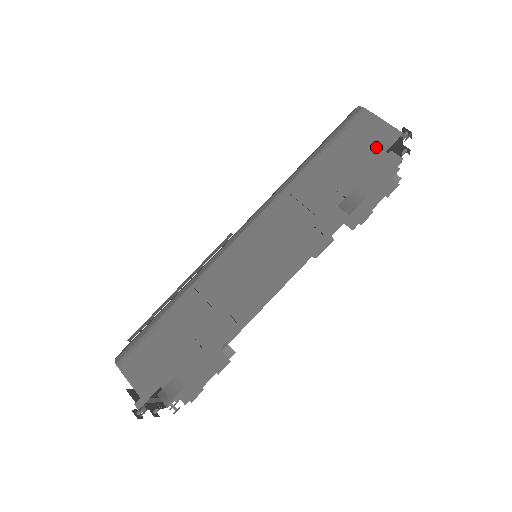
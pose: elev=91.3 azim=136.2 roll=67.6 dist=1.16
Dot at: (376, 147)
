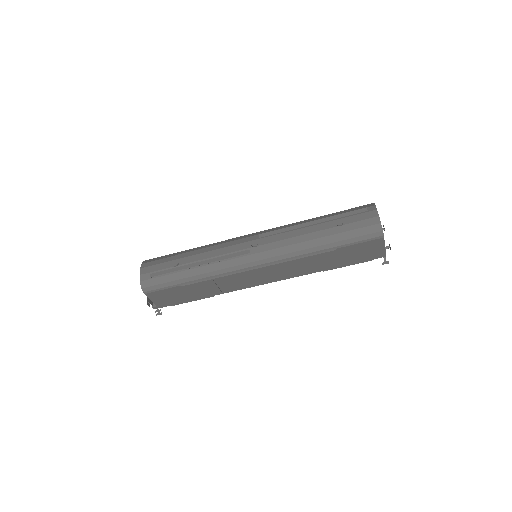
Dot at: (367, 257)
